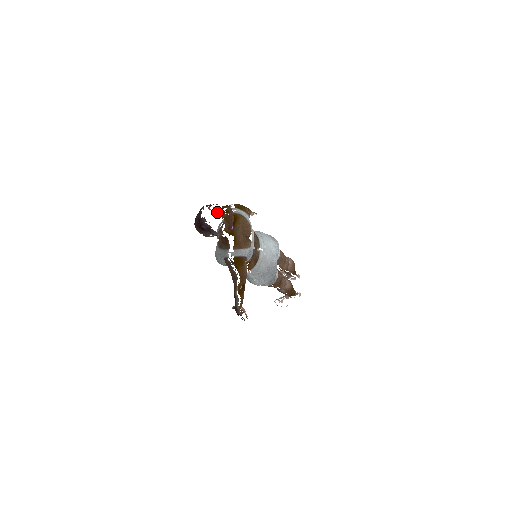
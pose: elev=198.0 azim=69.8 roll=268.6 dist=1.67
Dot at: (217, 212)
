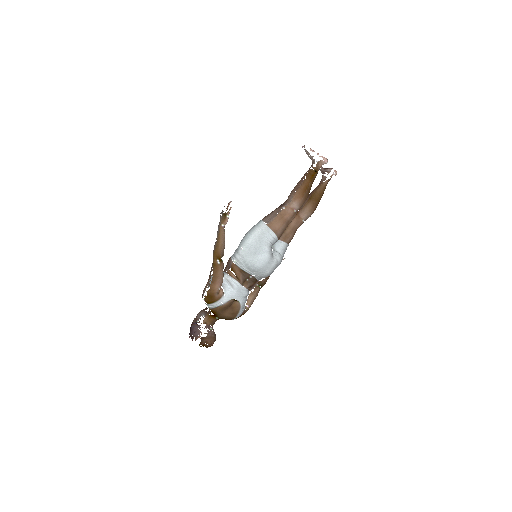
Dot at: occluded
